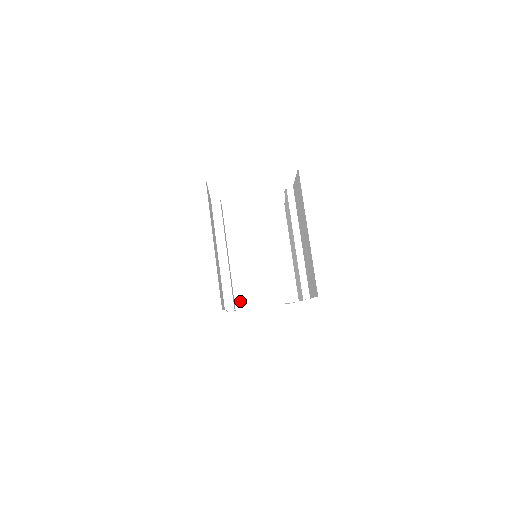
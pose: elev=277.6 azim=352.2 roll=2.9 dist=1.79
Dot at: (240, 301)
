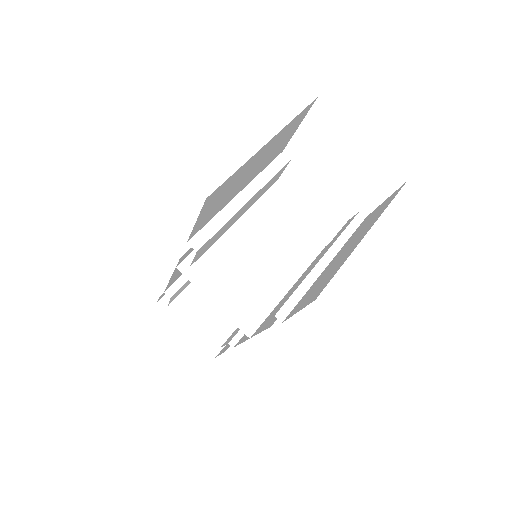
Dot at: (198, 273)
